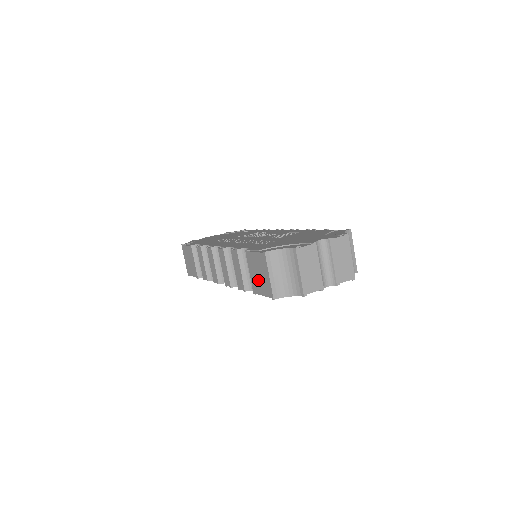
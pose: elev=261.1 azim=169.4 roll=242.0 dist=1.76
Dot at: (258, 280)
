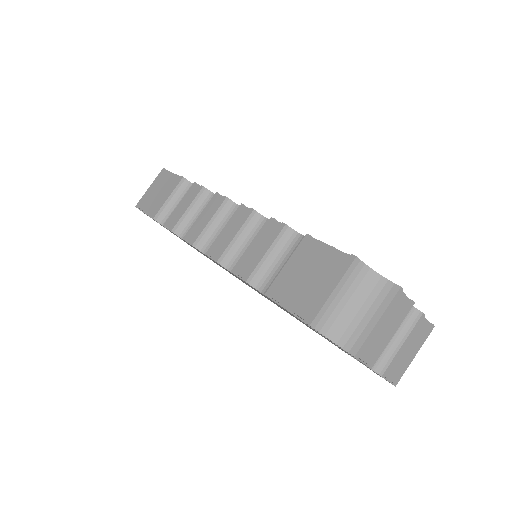
Dot at: (298, 283)
